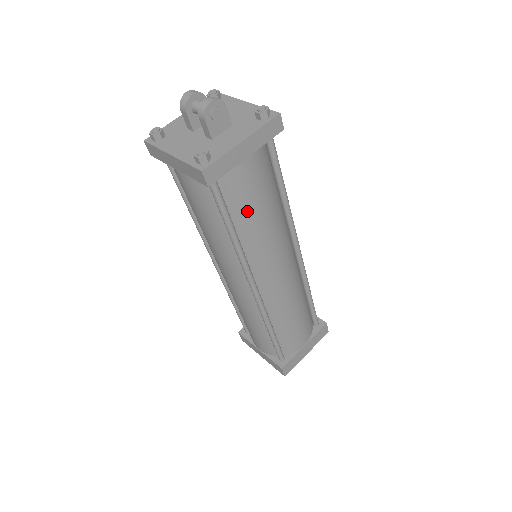
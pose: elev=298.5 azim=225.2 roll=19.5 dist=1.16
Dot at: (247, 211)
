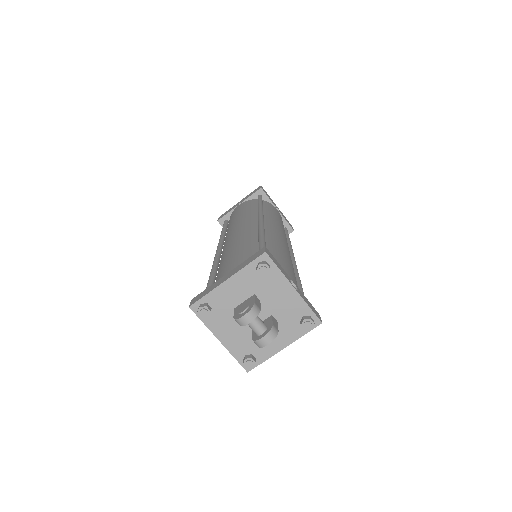
Dot at: occluded
